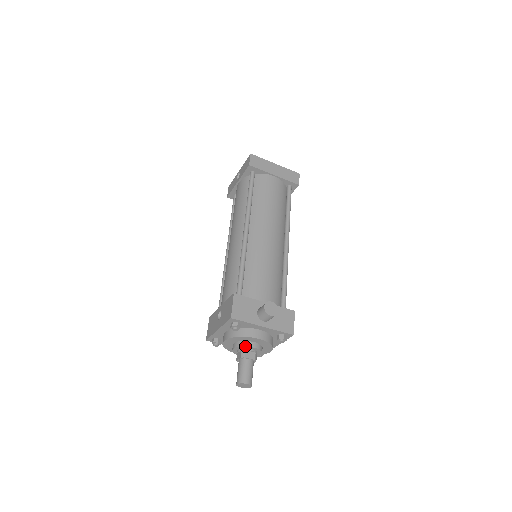
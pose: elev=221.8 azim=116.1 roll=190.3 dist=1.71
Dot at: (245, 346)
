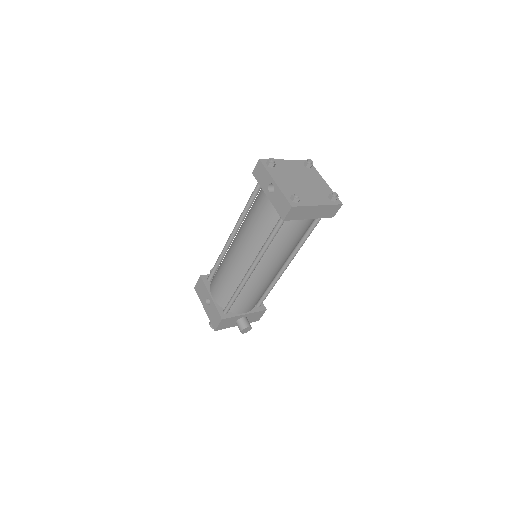
Dot at: occluded
